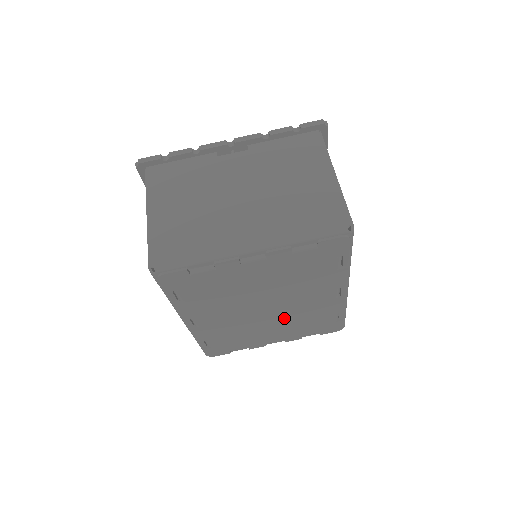
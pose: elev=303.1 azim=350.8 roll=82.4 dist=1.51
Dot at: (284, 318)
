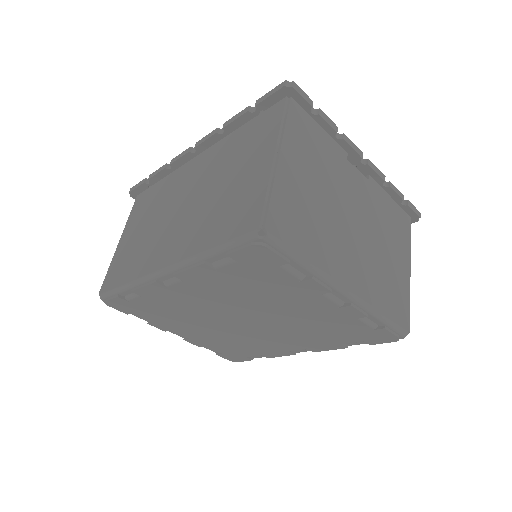
Dot at: (231, 332)
